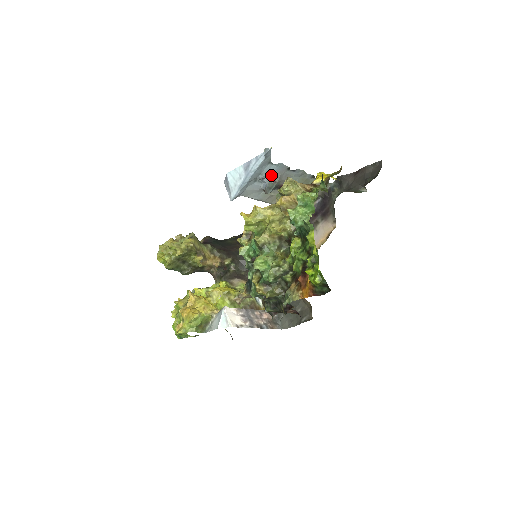
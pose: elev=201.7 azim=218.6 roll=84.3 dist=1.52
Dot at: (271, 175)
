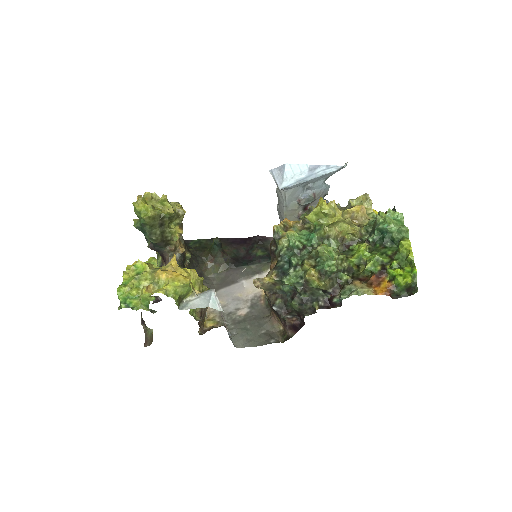
Dot at: (316, 190)
